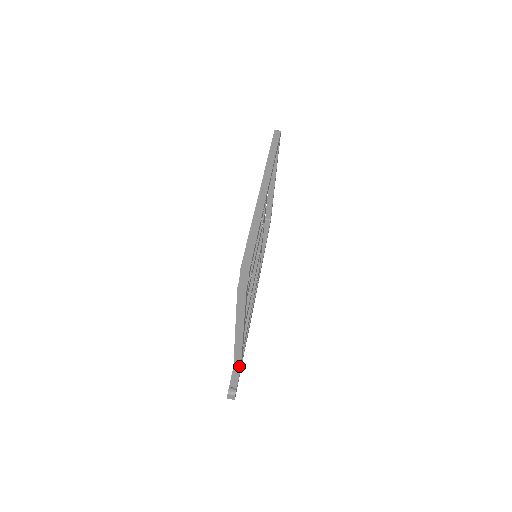
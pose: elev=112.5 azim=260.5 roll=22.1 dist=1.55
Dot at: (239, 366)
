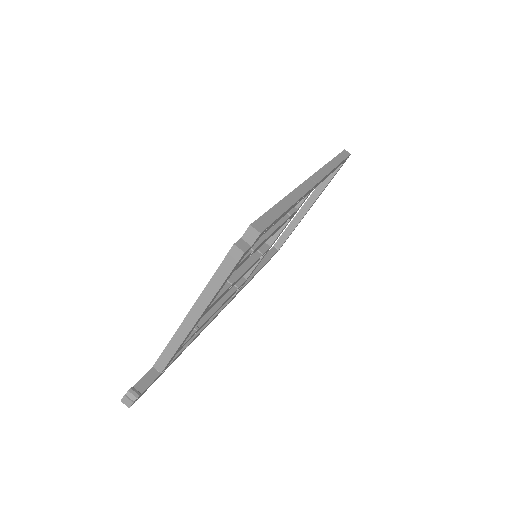
Dot at: (161, 369)
